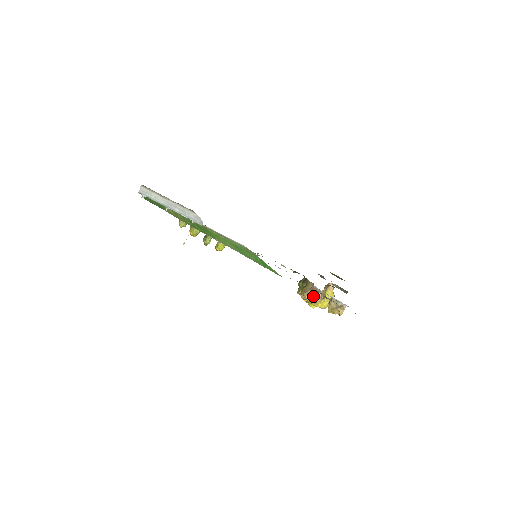
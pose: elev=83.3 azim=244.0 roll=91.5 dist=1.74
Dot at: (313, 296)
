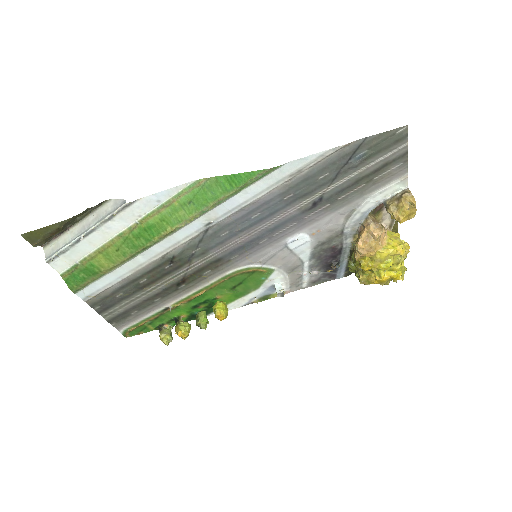
Dot at: (366, 234)
